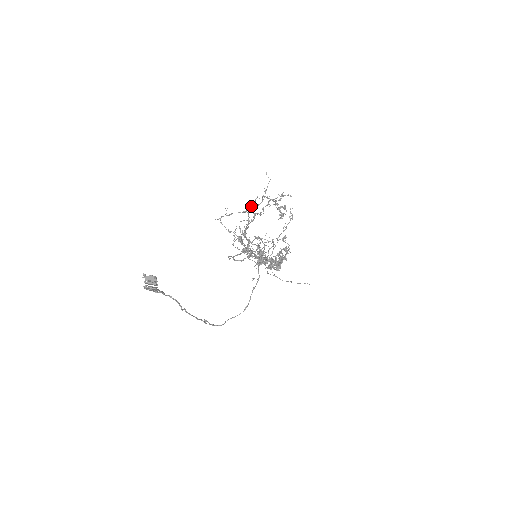
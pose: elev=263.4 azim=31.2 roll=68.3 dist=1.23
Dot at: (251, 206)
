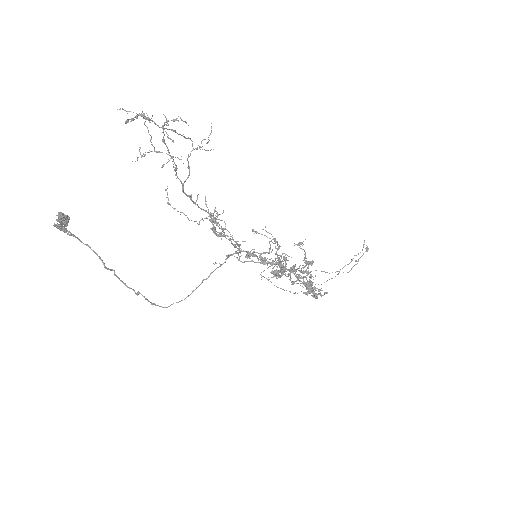
Dot at: (151, 137)
